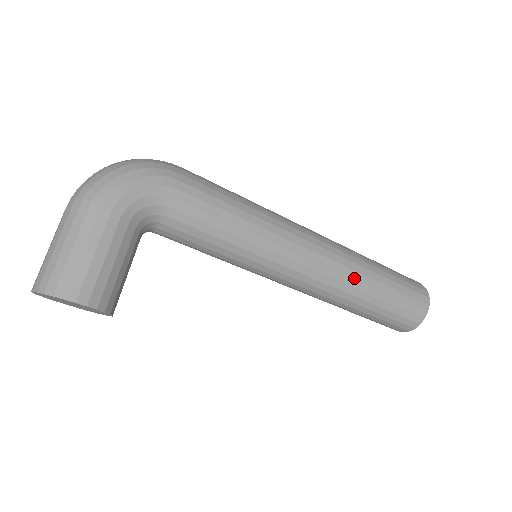
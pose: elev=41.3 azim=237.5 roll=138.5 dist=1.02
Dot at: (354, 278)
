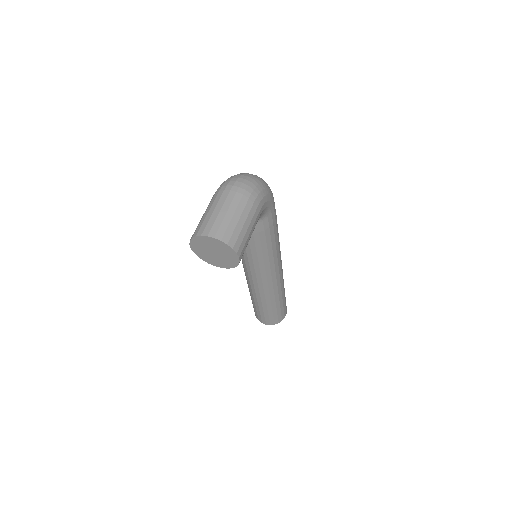
Dot at: (281, 288)
